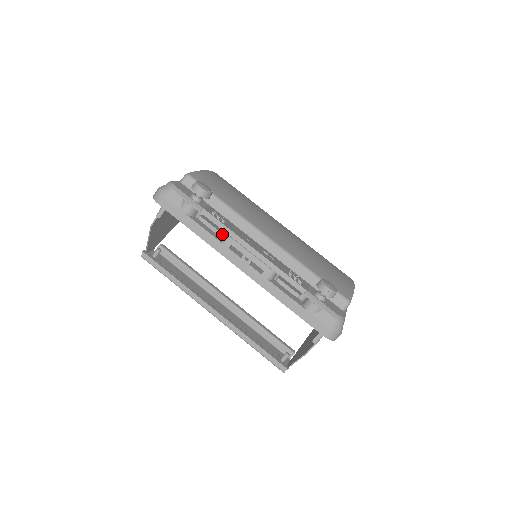
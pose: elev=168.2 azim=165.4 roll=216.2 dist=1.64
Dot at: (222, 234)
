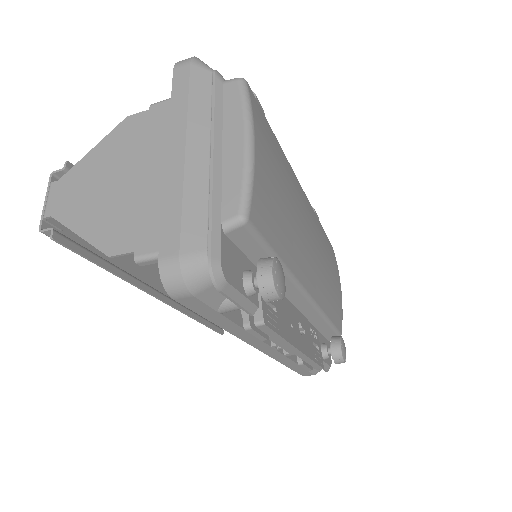
Dot at: occluded
